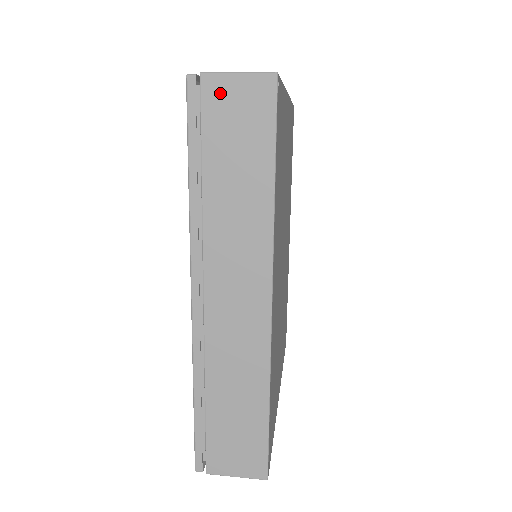
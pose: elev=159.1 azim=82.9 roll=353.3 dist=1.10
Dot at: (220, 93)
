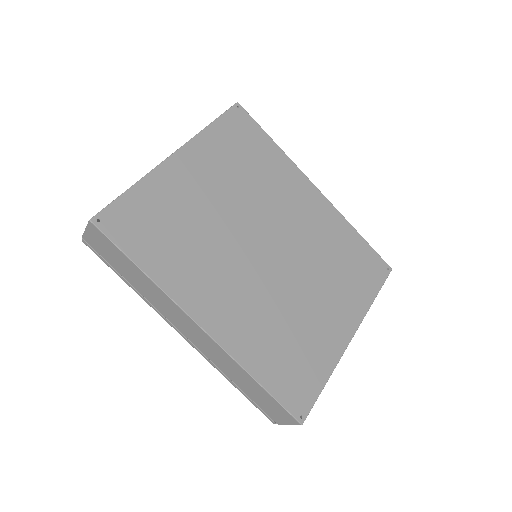
Dot at: (92, 242)
